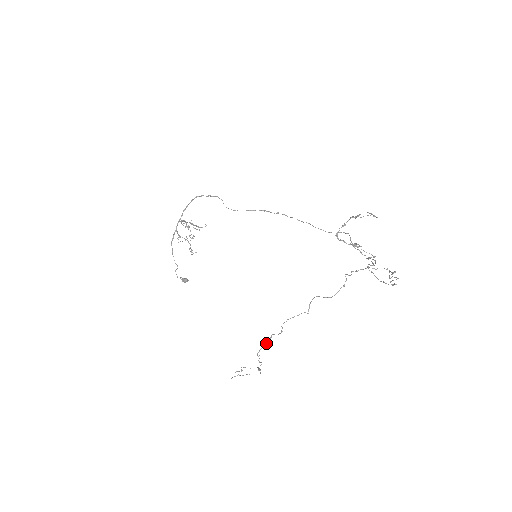
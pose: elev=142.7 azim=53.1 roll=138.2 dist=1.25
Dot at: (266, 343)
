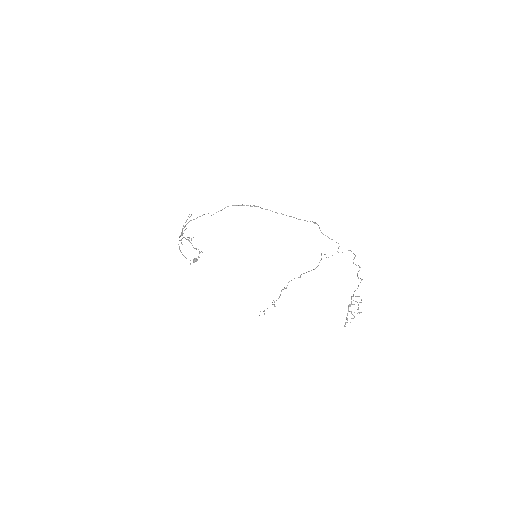
Dot at: occluded
